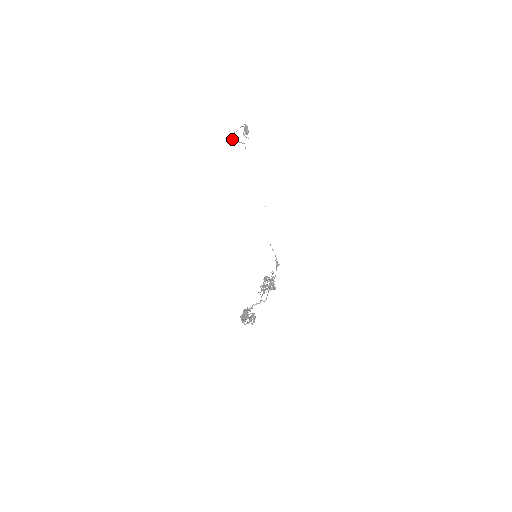
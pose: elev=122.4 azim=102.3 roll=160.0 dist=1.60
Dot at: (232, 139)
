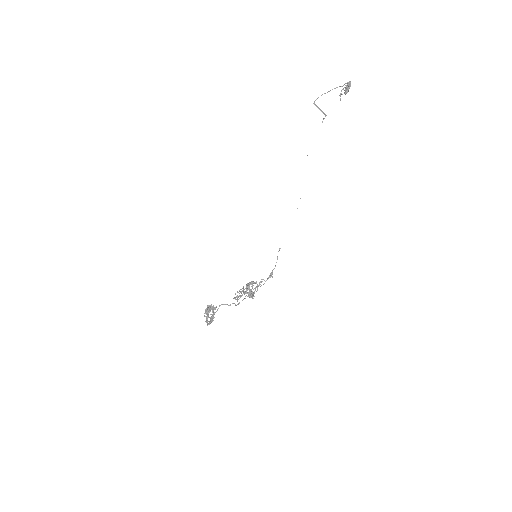
Dot at: (314, 103)
